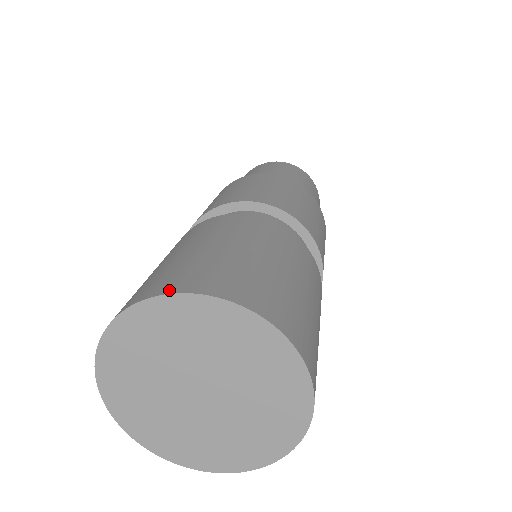
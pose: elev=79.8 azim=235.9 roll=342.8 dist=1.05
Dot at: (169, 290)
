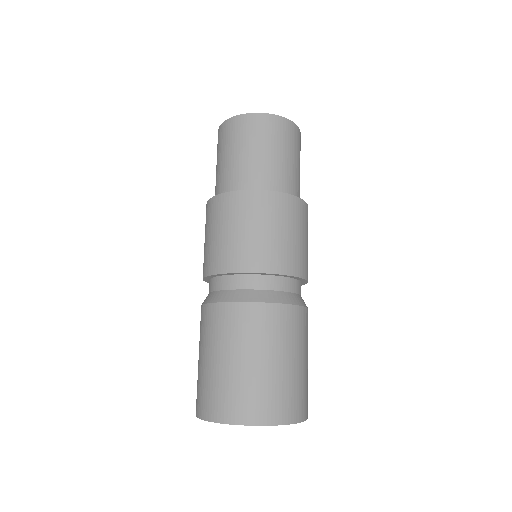
Dot at: (209, 418)
